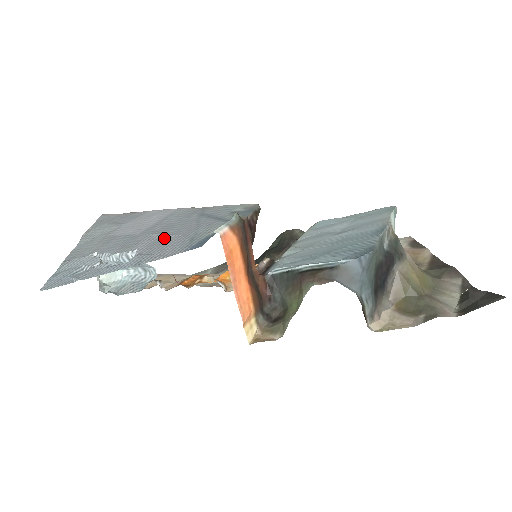
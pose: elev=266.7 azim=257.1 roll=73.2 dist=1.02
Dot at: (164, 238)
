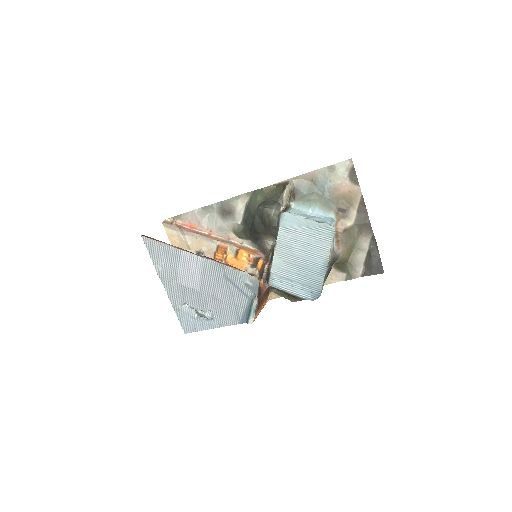
Dot at: (219, 303)
